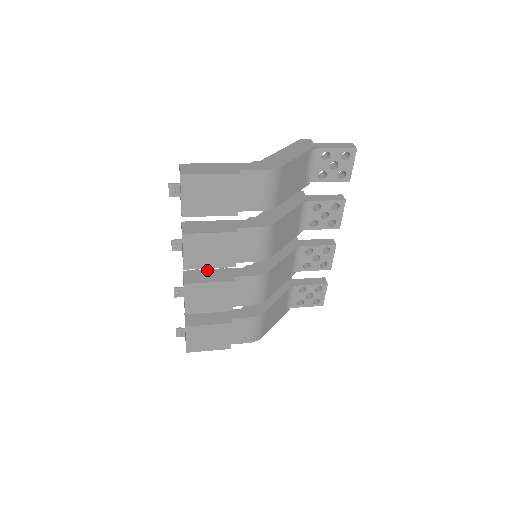
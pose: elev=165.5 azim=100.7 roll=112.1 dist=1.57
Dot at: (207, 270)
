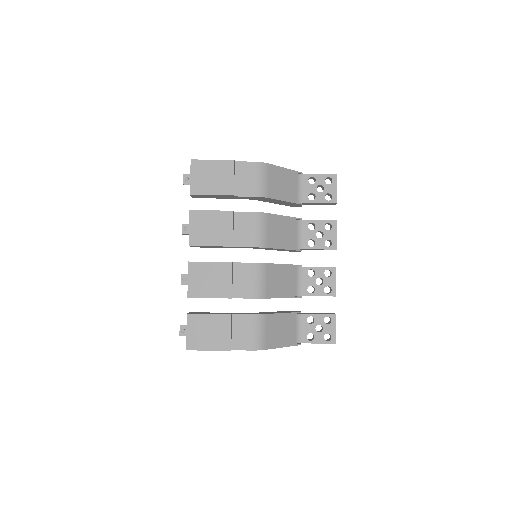
Dot at: occluded
